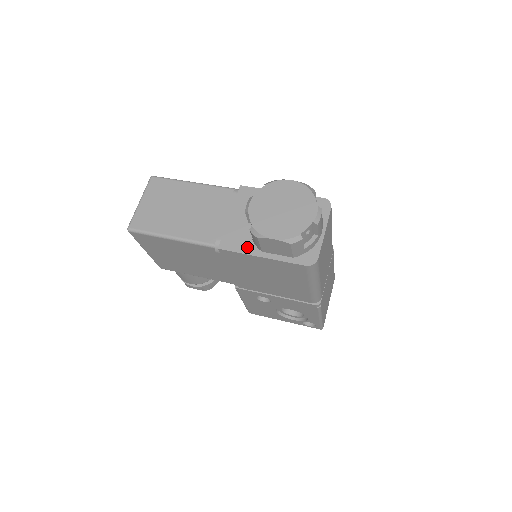
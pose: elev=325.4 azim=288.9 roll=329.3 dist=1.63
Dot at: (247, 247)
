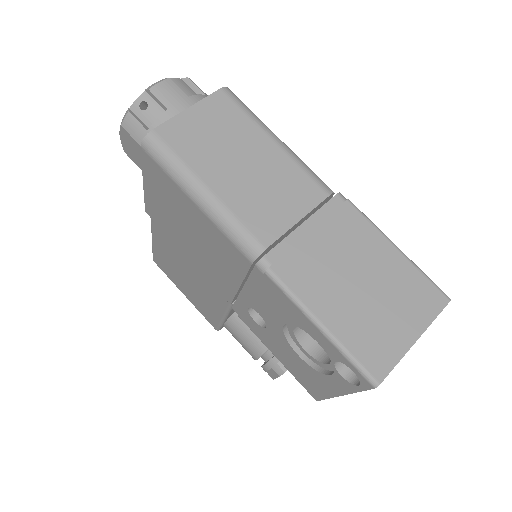
Dot at: occluded
